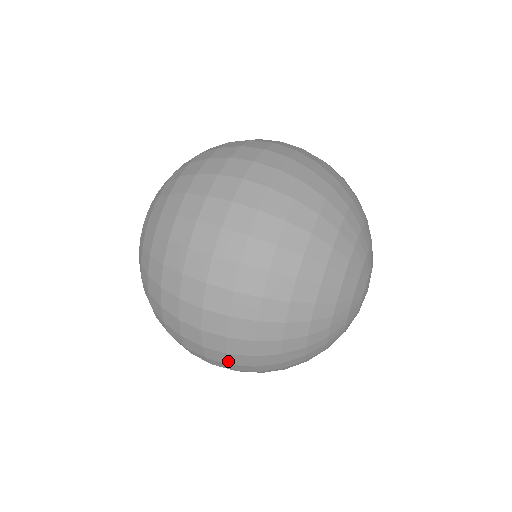
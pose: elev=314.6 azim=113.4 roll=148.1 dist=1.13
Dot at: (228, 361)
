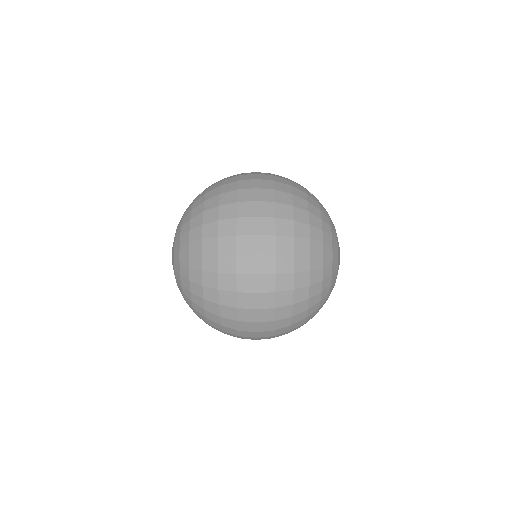
Dot at: (275, 249)
